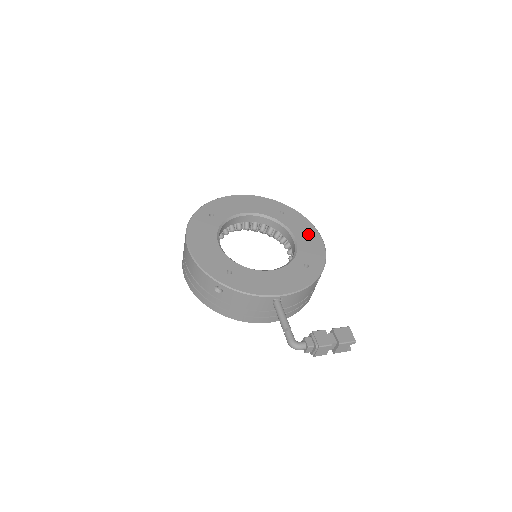
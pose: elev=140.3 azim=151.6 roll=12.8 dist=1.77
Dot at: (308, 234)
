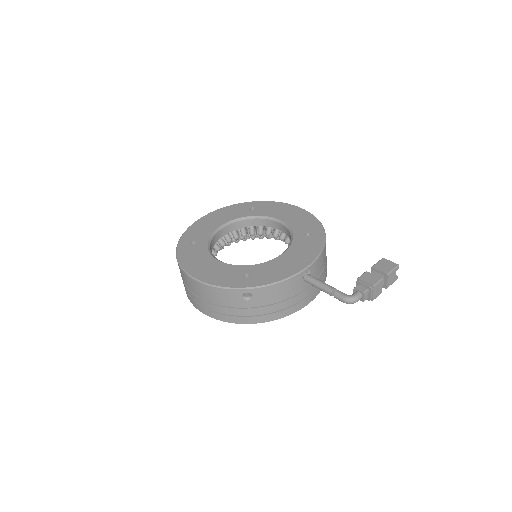
Dot at: (288, 212)
